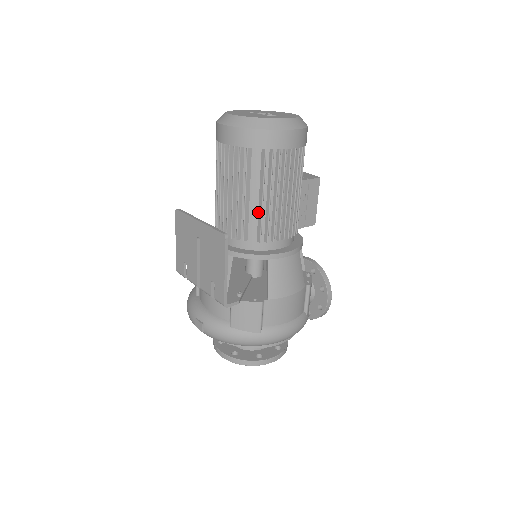
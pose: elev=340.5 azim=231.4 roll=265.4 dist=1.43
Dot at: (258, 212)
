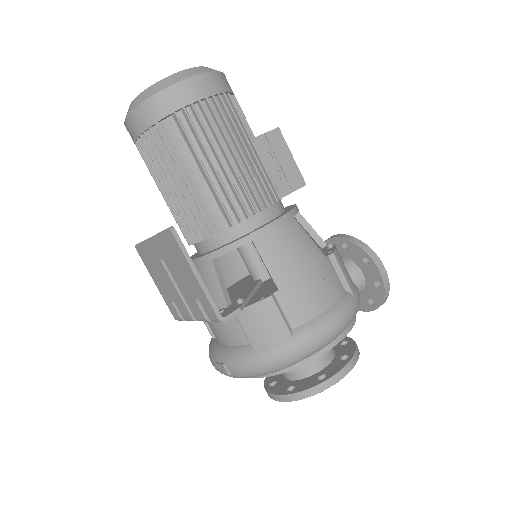
Dot at: (211, 191)
